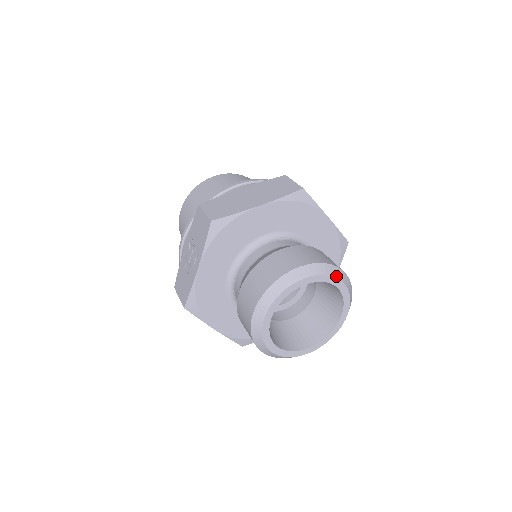
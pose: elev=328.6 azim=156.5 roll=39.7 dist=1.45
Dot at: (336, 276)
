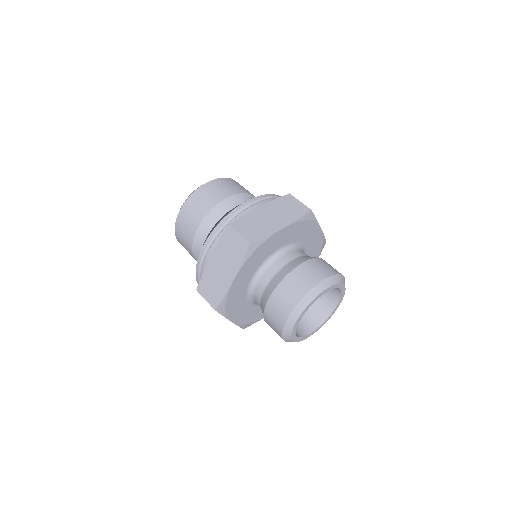
Dot at: (318, 294)
